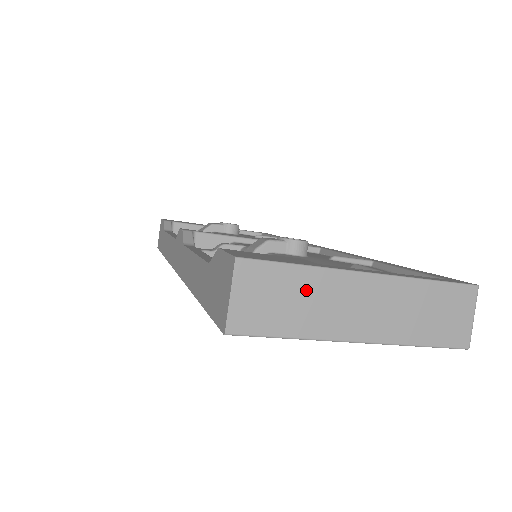
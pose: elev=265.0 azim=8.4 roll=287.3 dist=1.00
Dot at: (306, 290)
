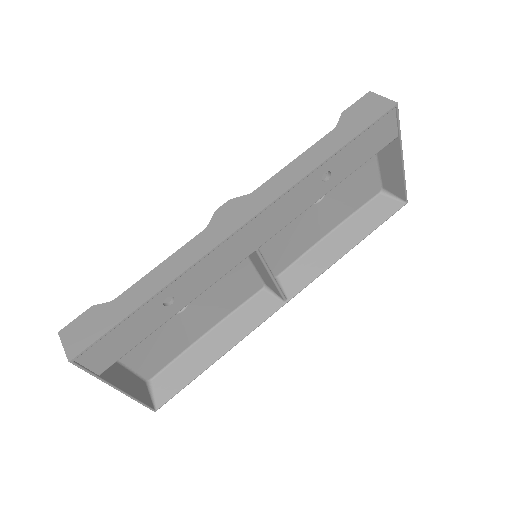
Dot at: occluded
